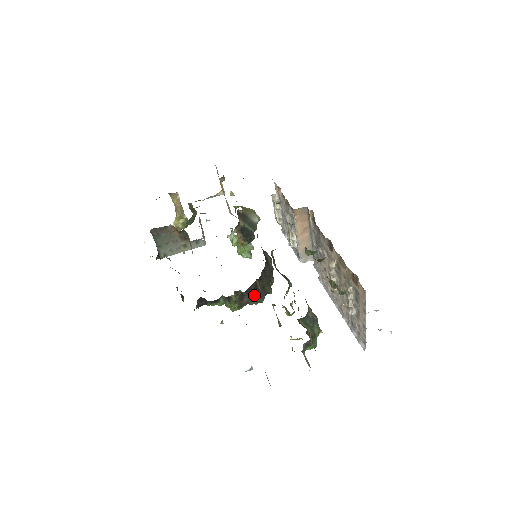
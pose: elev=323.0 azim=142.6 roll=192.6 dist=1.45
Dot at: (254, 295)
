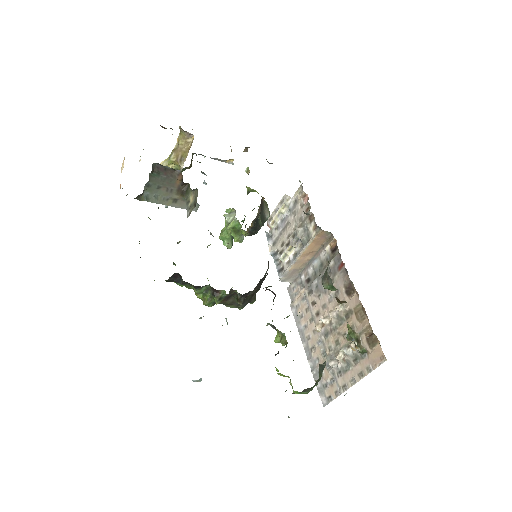
Dot at: (243, 300)
